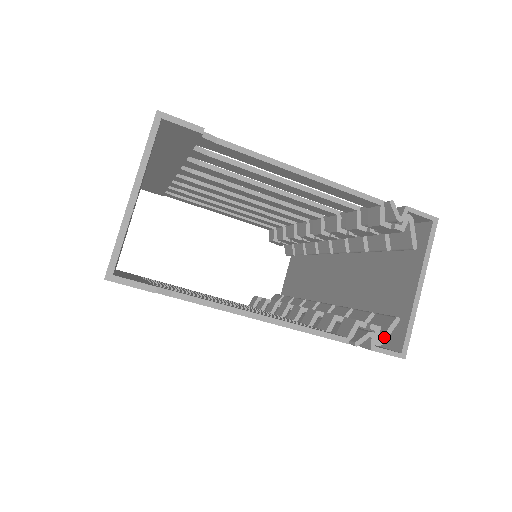
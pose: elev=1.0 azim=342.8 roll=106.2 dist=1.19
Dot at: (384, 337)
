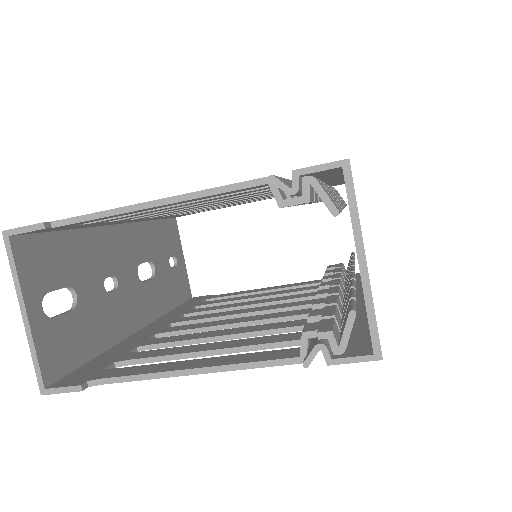
Dot at: (343, 341)
